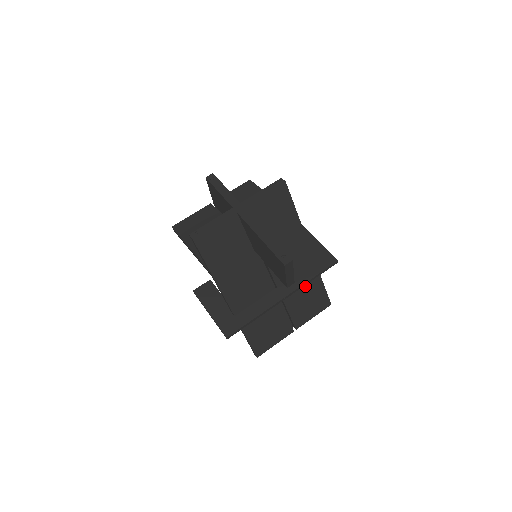
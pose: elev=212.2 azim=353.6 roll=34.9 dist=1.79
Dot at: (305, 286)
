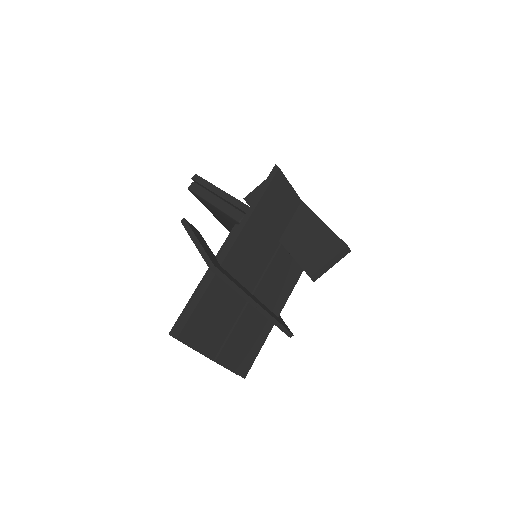
Dot at: (257, 328)
